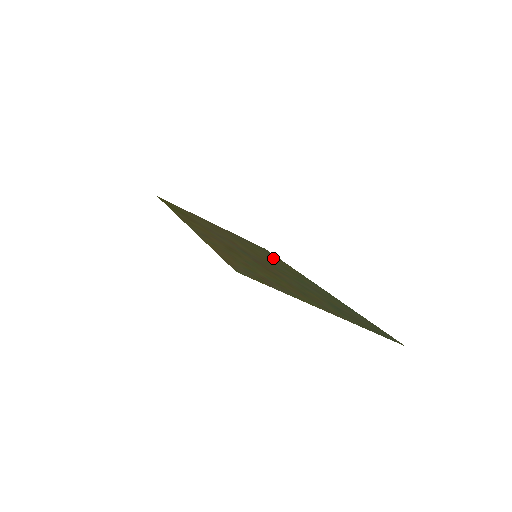
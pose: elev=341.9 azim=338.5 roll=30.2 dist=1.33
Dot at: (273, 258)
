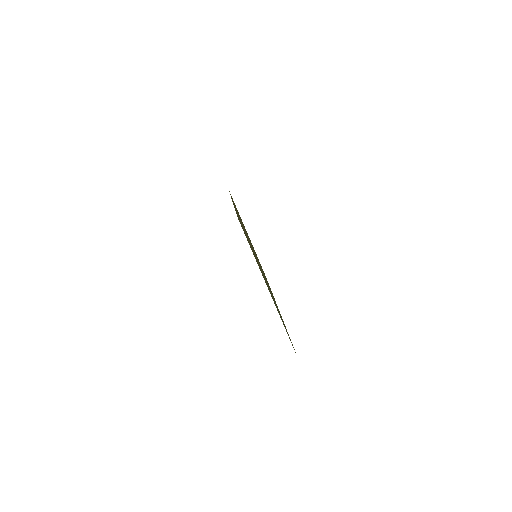
Dot at: occluded
